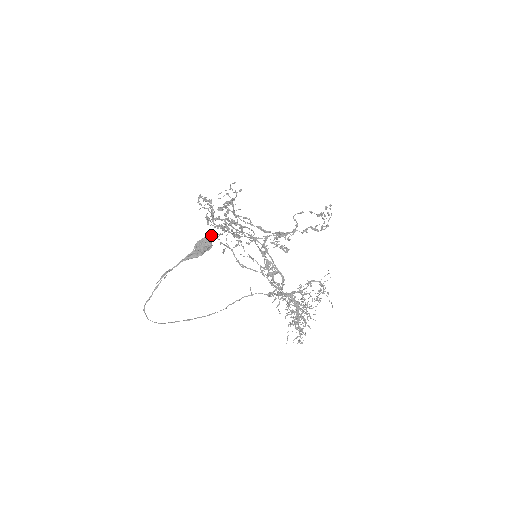
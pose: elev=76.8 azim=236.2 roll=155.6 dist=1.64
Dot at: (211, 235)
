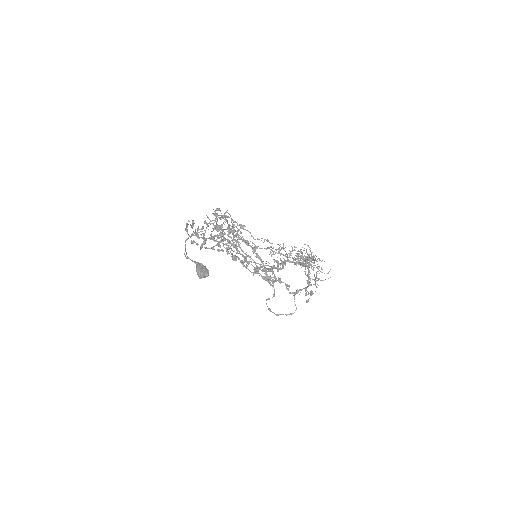
Dot at: (212, 238)
